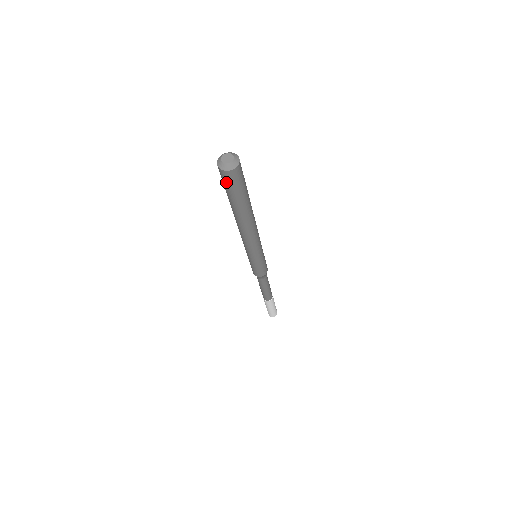
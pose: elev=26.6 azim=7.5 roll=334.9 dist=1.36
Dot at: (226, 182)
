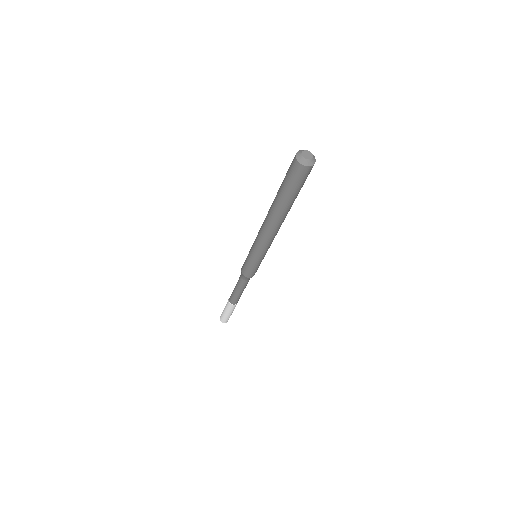
Dot at: (303, 178)
